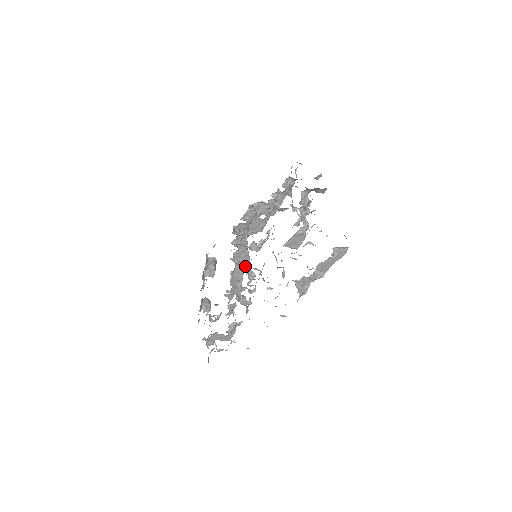
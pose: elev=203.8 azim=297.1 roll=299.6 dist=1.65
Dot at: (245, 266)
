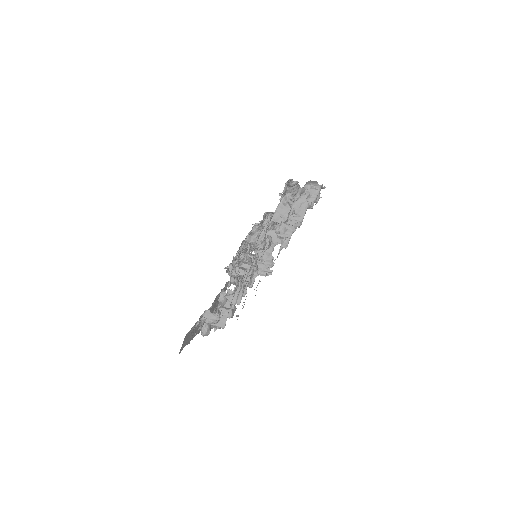
Dot at: (246, 267)
